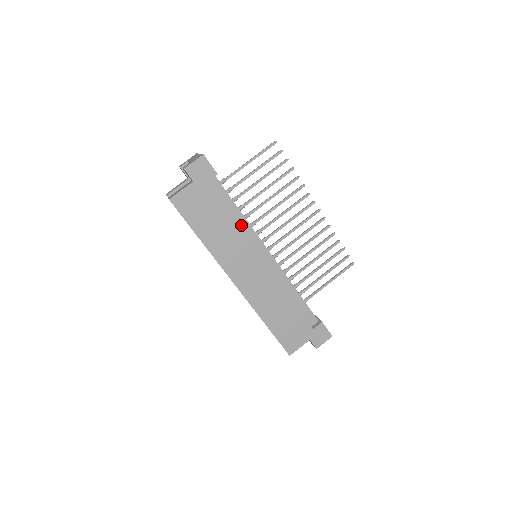
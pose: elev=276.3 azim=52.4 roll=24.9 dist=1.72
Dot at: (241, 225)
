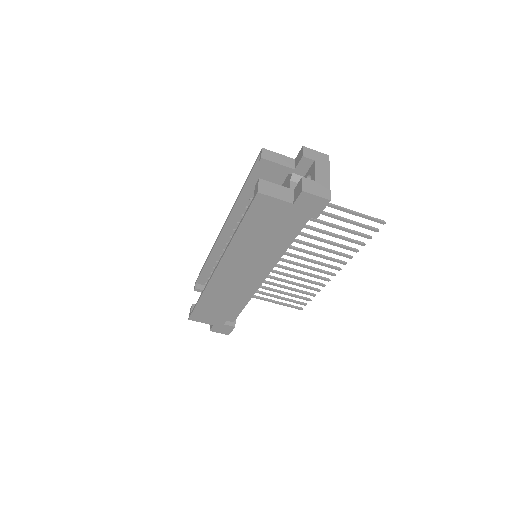
Dot at: (277, 250)
